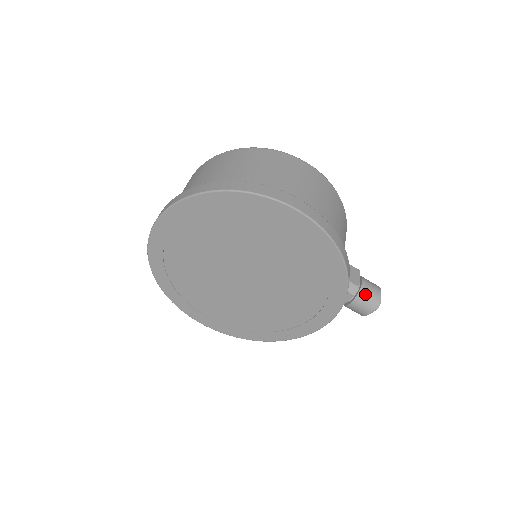
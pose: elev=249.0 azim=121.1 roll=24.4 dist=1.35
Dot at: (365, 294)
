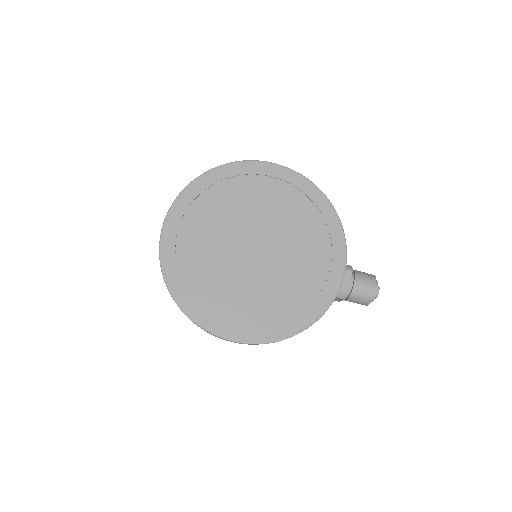
Dot at: (361, 273)
